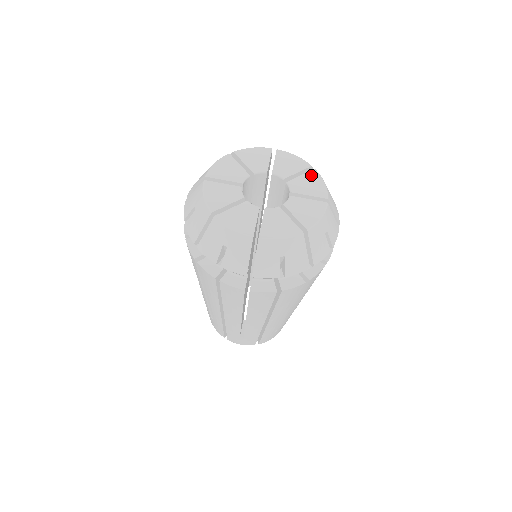
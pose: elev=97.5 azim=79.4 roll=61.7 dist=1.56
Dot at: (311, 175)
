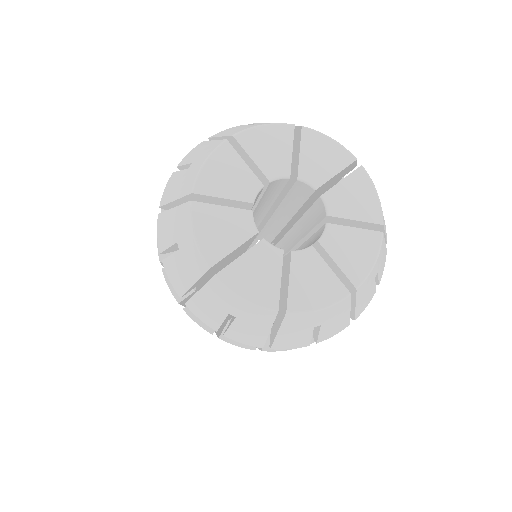
Dot at: (357, 179)
